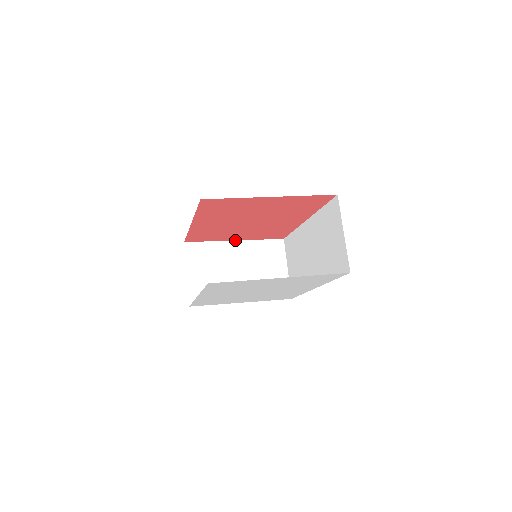
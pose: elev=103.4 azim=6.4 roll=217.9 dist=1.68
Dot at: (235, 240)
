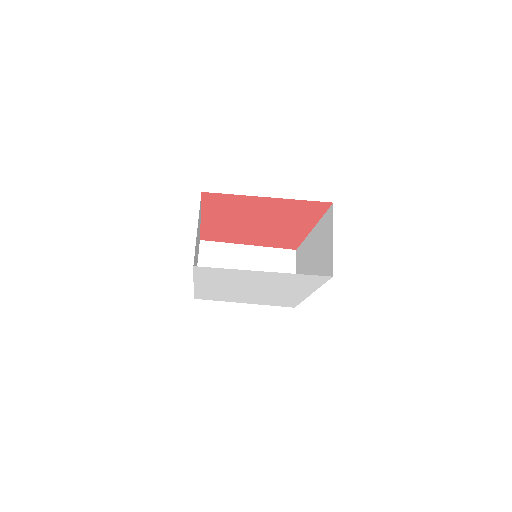
Dot at: (248, 244)
